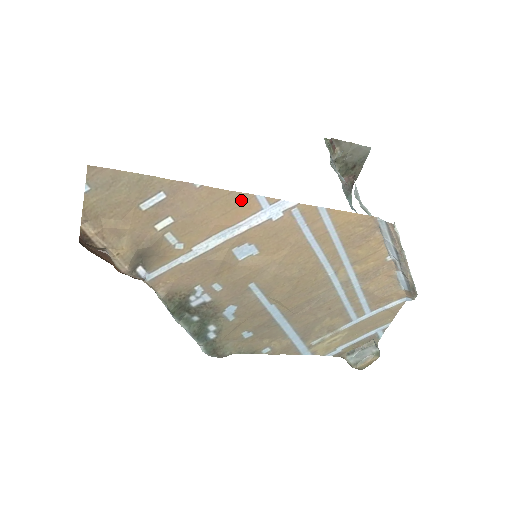
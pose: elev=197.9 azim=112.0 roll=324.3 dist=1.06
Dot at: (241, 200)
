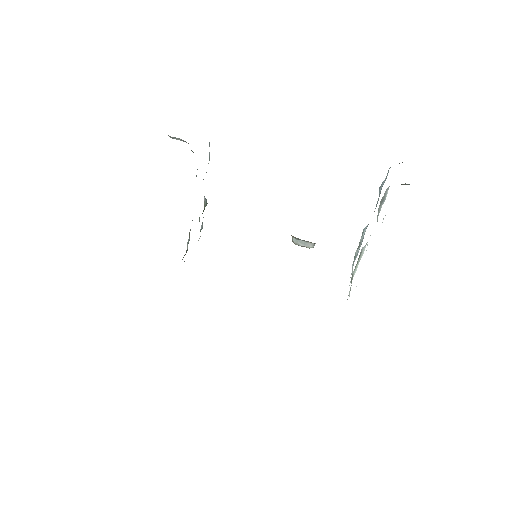
Dot at: occluded
